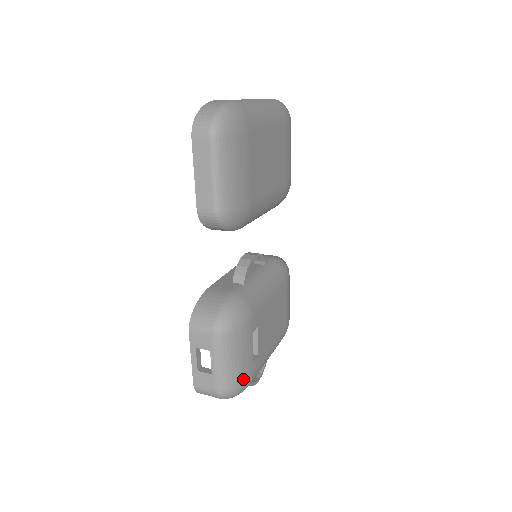
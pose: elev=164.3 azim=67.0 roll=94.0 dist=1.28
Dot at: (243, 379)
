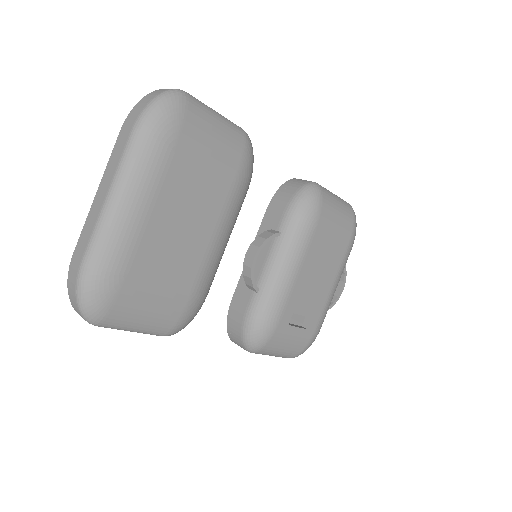
Dot at: (304, 345)
